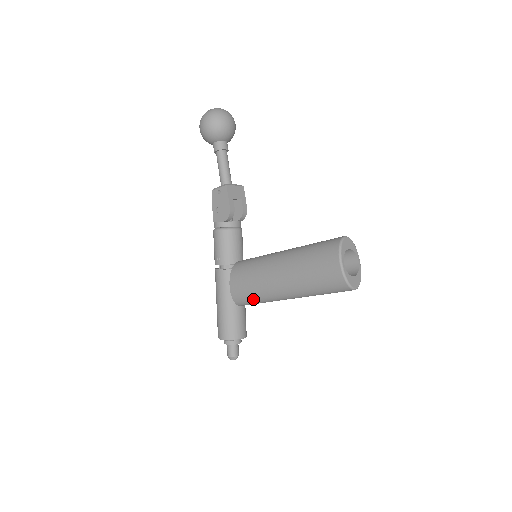
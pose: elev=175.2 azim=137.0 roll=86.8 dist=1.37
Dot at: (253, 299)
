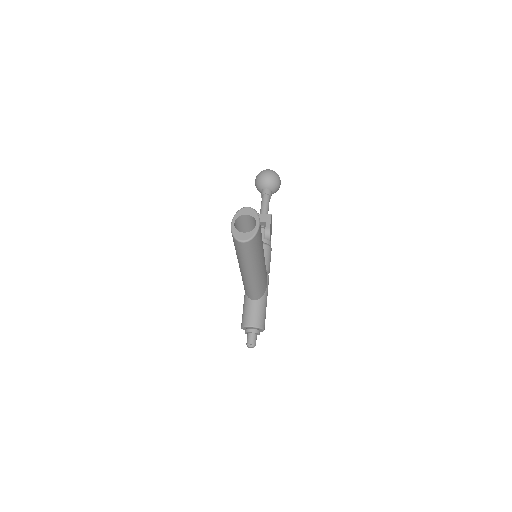
Dot at: (245, 286)
